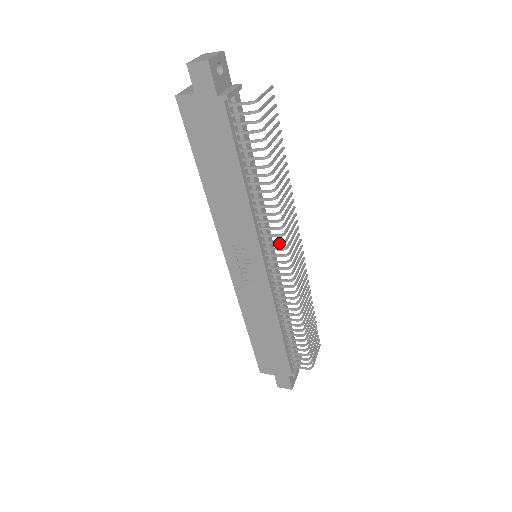
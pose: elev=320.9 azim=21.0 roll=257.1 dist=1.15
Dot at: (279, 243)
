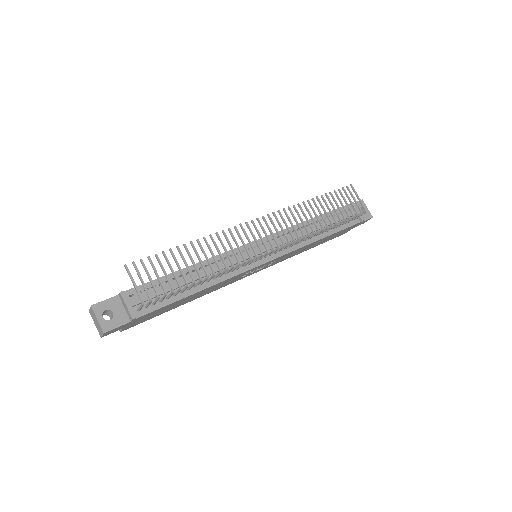
Dot at: occluded
